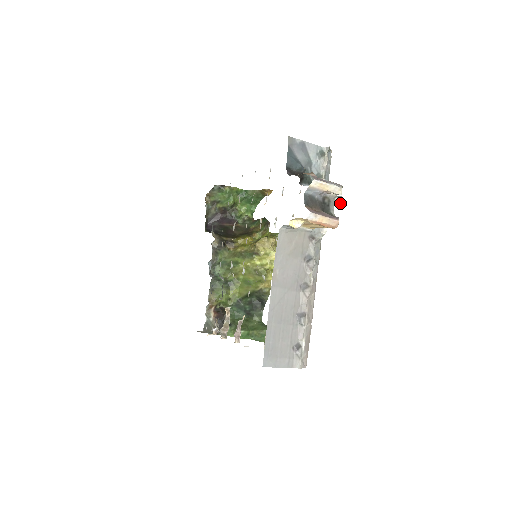
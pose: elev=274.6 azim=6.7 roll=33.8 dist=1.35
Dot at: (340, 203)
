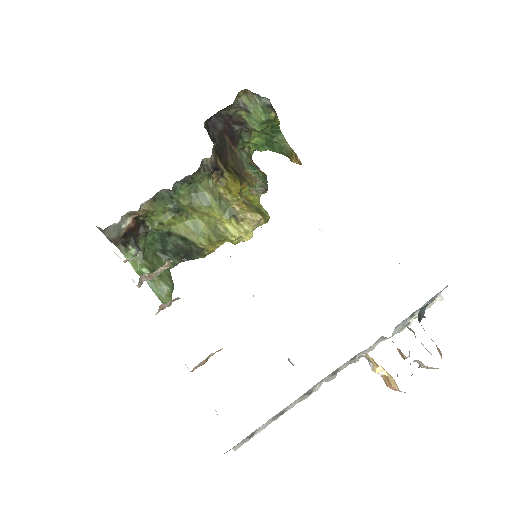
Dot at: occluded
